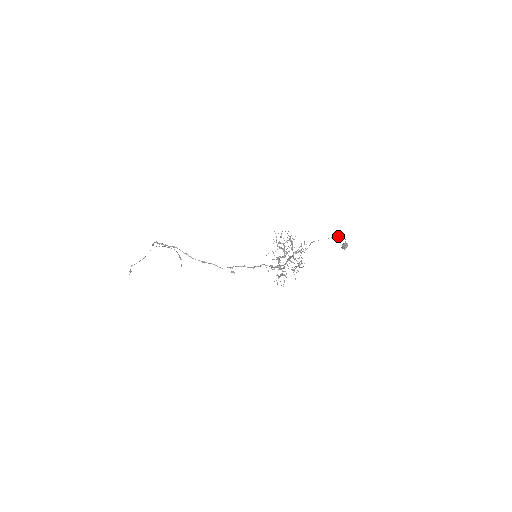
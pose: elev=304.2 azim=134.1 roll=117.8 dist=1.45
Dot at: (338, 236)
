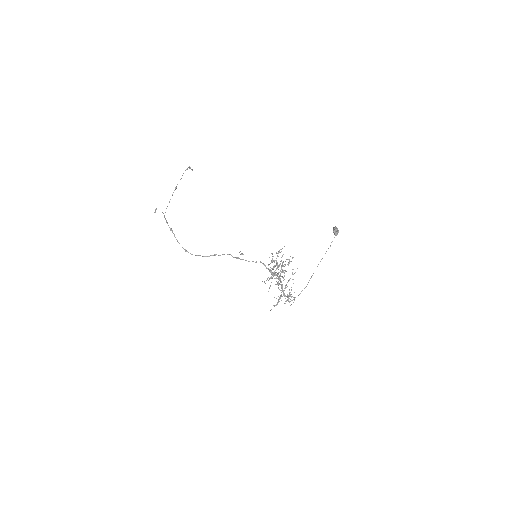
Dot at: occluded
